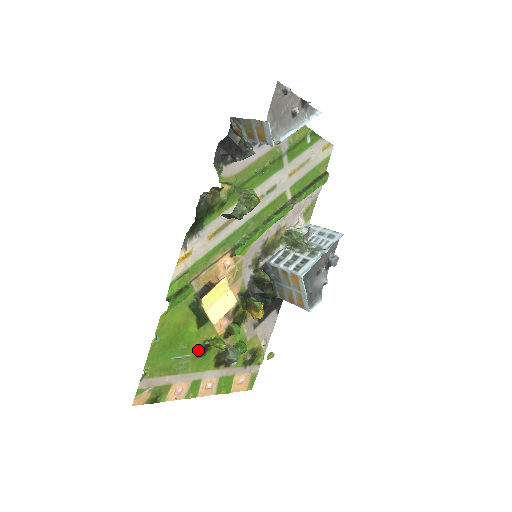
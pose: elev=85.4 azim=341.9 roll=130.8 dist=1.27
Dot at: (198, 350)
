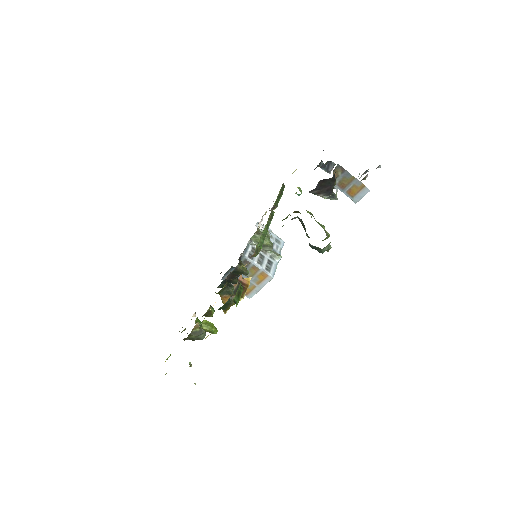
Dot at: occluded
